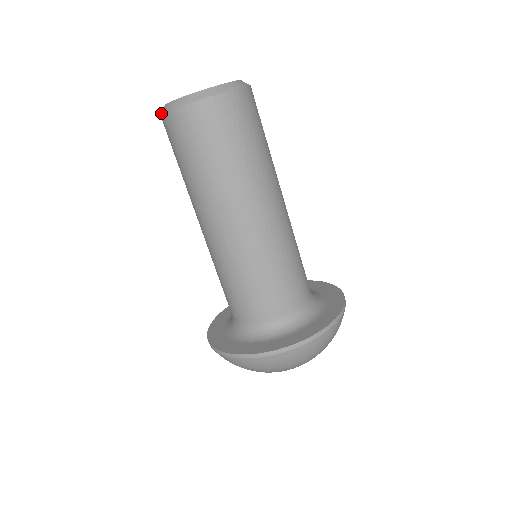
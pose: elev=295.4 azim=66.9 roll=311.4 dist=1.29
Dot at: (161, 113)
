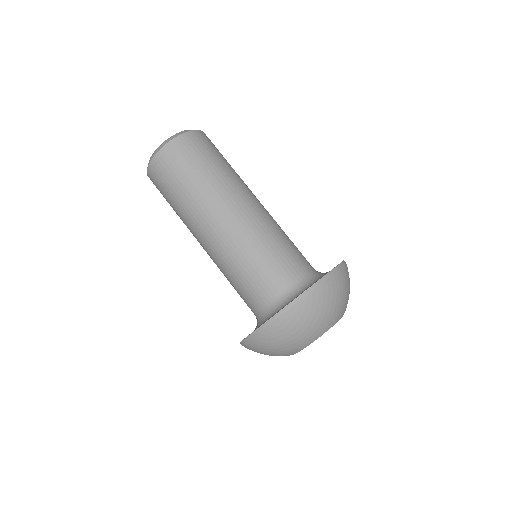
Dot at: (162, 147)
